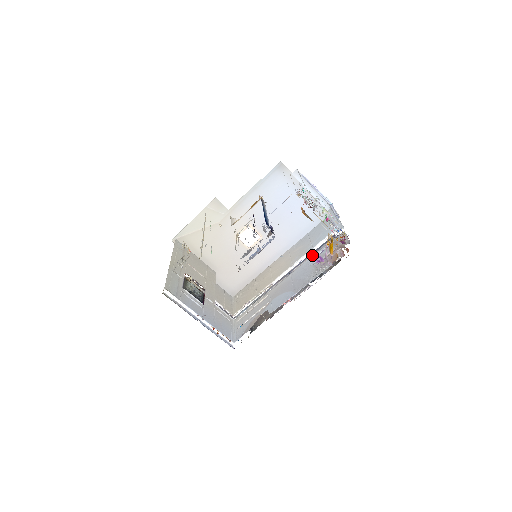
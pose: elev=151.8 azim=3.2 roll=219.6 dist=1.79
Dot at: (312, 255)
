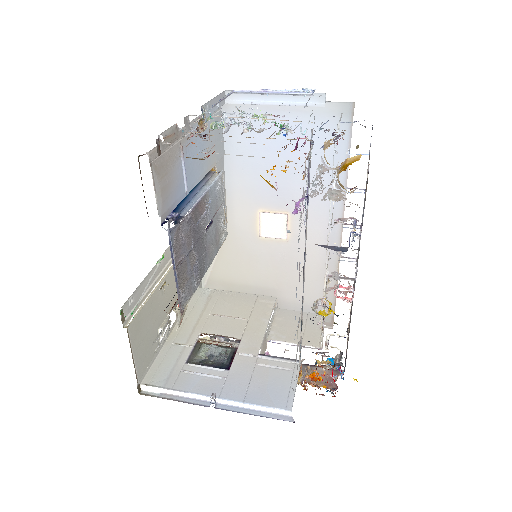
Dot at: (308, 201)
